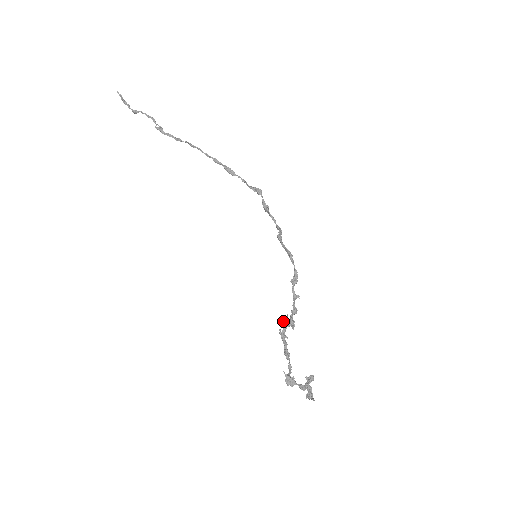
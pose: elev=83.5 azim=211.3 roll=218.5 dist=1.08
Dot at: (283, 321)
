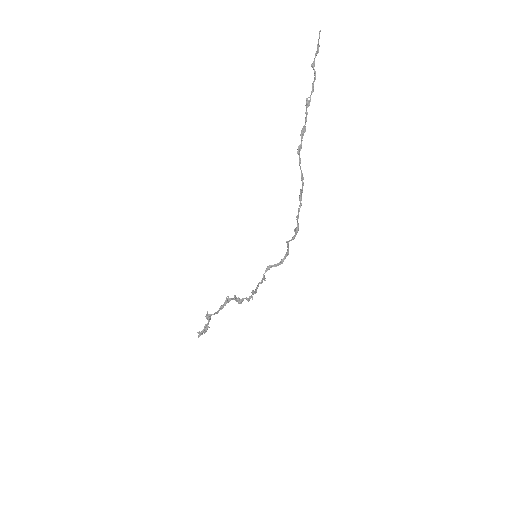
Dot at: (235, 296)
